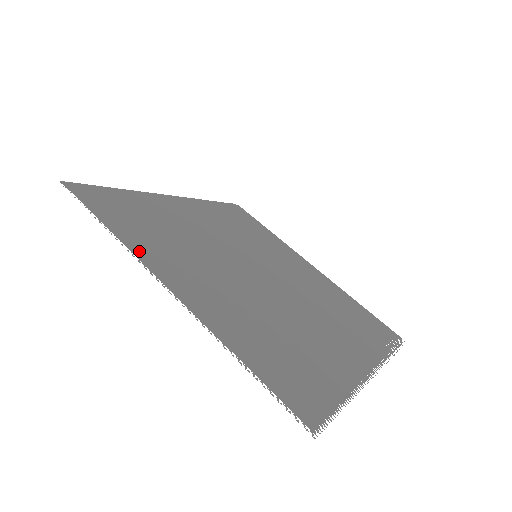
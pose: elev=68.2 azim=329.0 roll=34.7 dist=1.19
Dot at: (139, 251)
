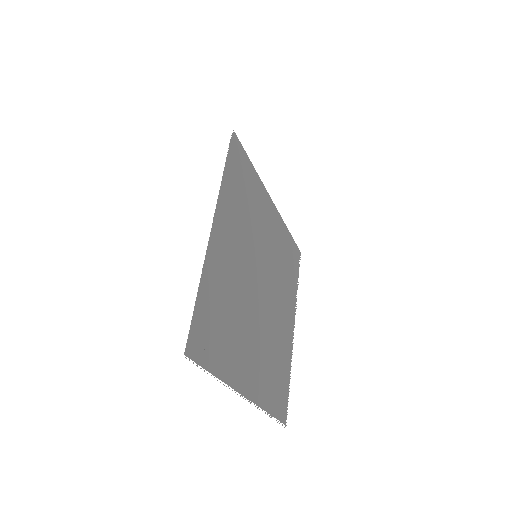
Dot at: (234, 383)
